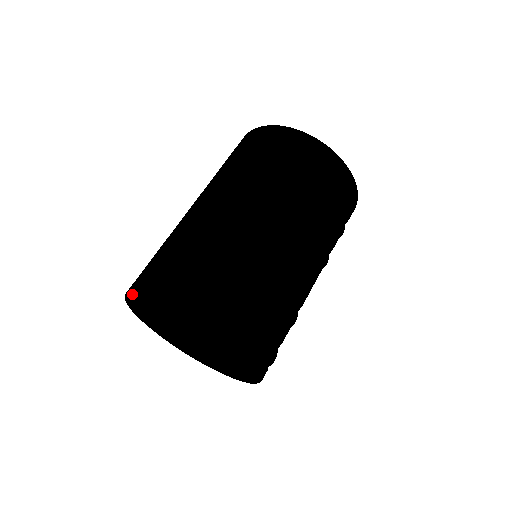
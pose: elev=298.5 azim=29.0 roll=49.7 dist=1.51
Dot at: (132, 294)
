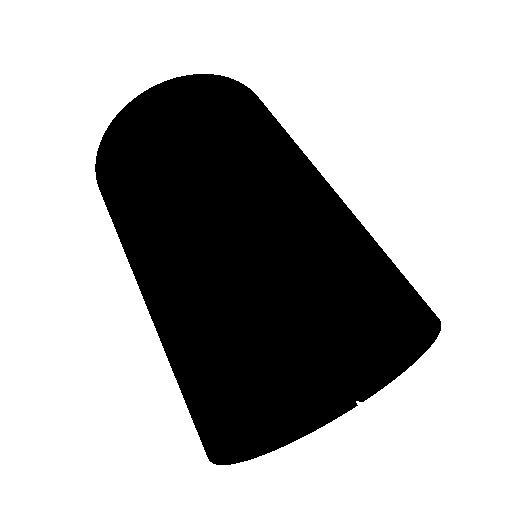
Dot at: (267, 398)
